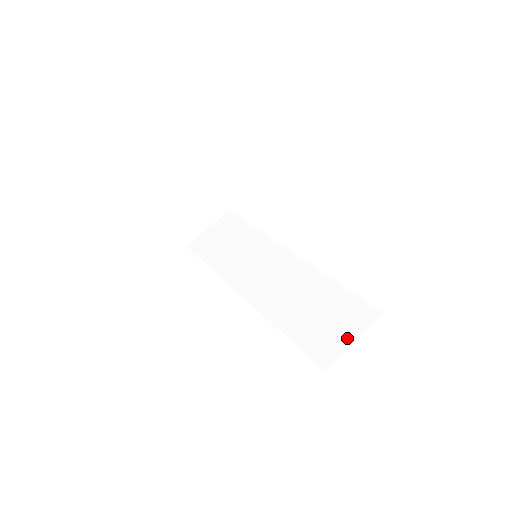
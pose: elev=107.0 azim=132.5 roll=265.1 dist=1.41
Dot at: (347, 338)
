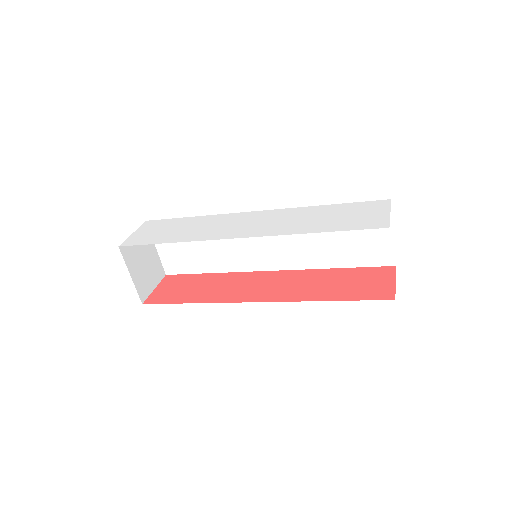
Dot at: (386, 236)
